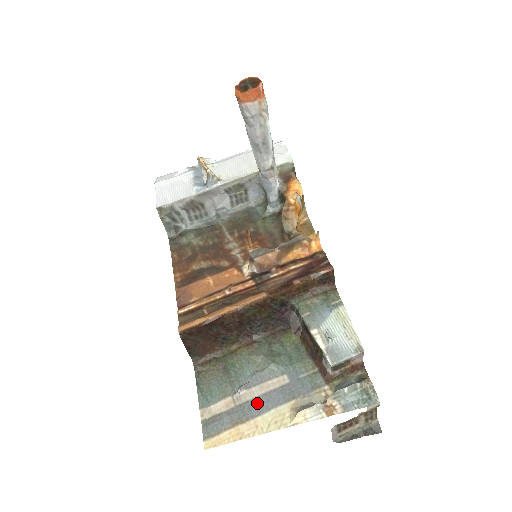
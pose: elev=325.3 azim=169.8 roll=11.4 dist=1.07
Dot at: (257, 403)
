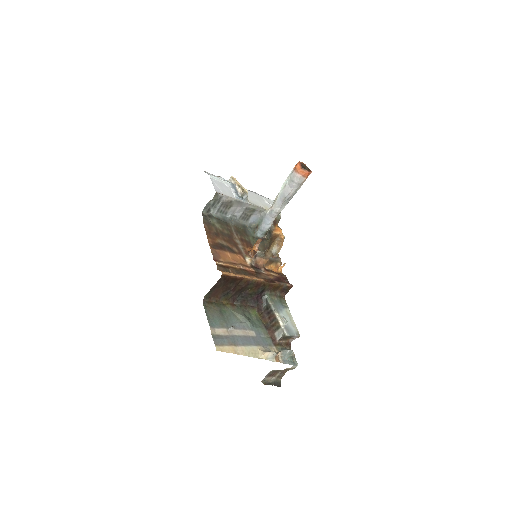
Dot at: (242, 339)
